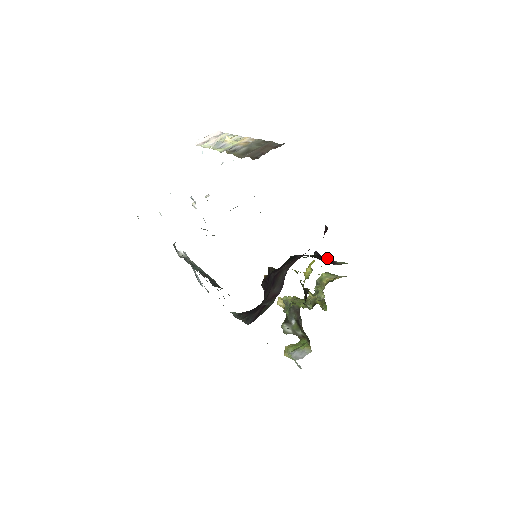
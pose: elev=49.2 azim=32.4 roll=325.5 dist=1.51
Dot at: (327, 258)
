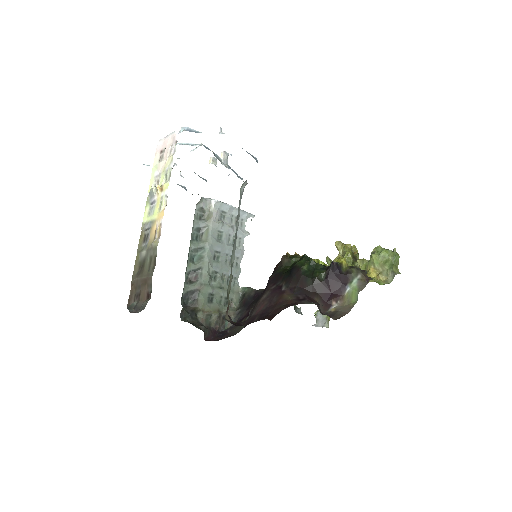
Dot at: (343, 276)
